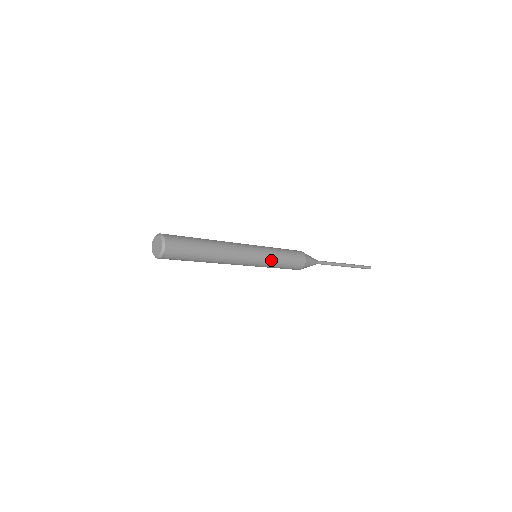
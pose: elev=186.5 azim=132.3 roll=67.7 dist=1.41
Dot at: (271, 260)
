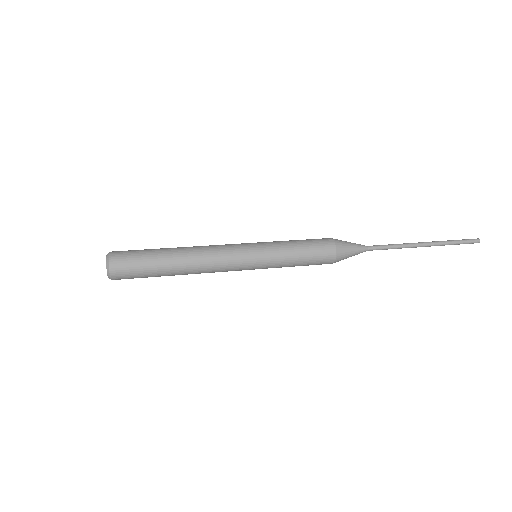
Dot at: (273, 264)
